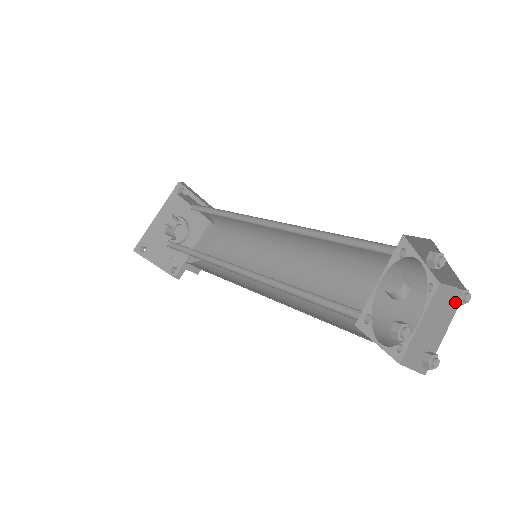
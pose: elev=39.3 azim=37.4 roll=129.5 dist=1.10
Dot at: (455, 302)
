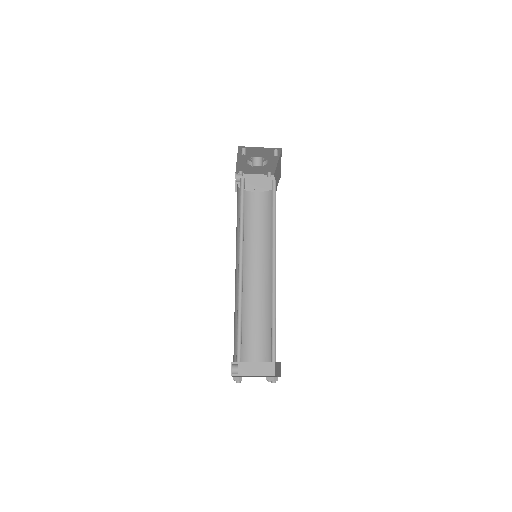
Dot at: occluded
